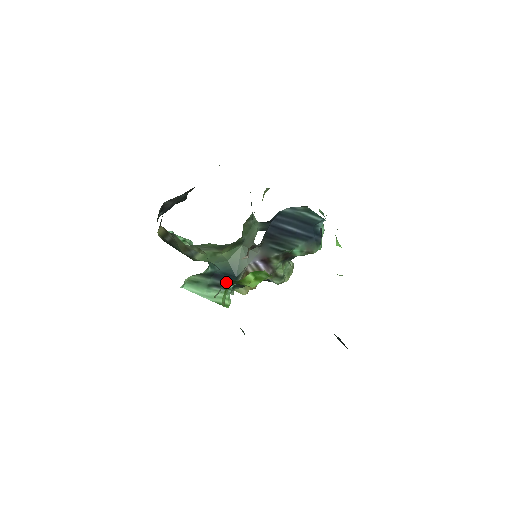
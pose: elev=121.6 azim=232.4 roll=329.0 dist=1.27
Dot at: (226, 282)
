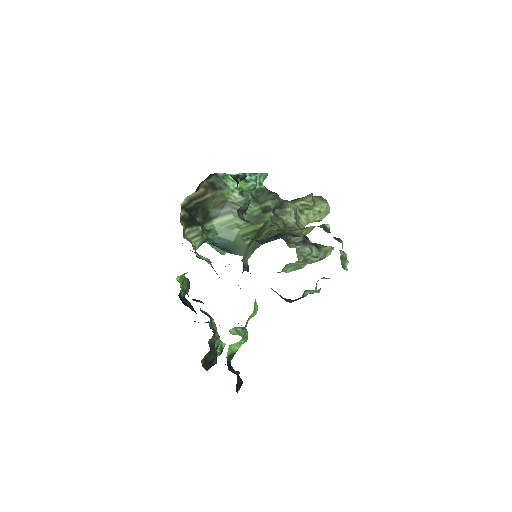
Dot at: occluded
